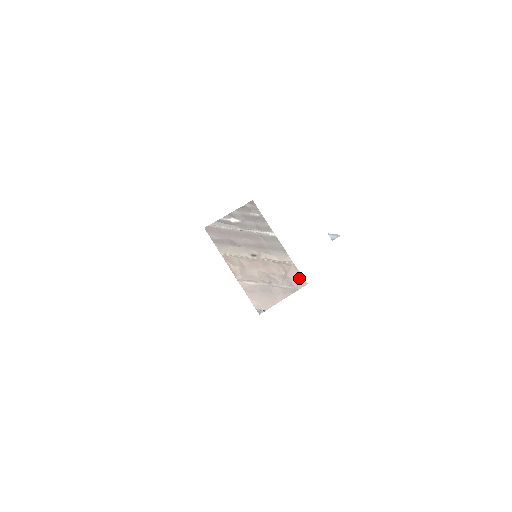
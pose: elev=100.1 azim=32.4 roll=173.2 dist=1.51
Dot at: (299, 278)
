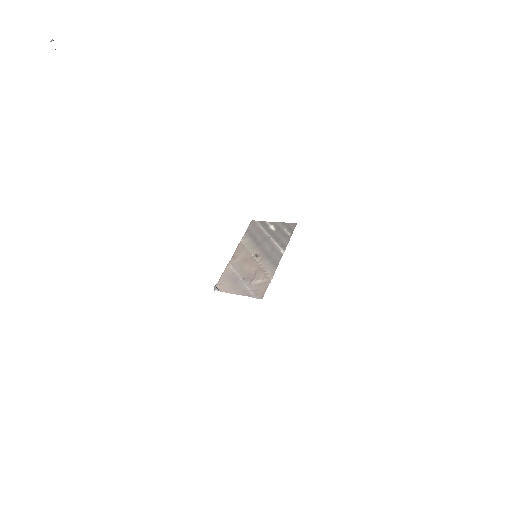
Dot at: (263, 291)
